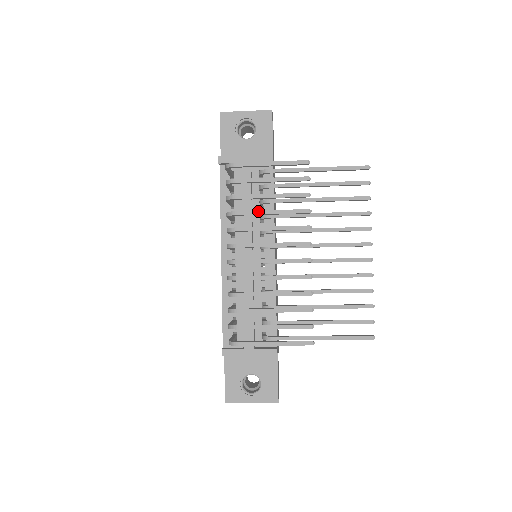
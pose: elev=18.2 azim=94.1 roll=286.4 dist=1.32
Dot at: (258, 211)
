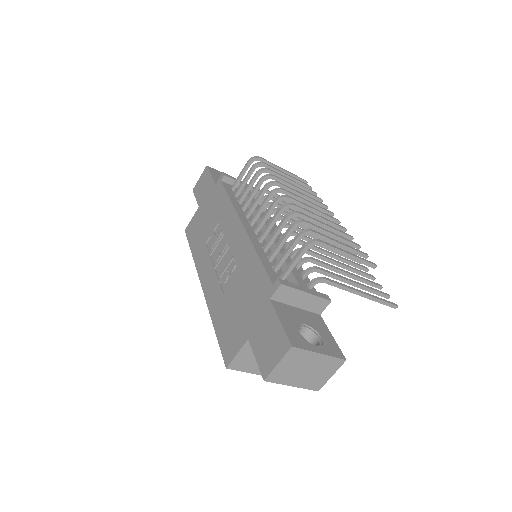
Dot at: (289, 183)
